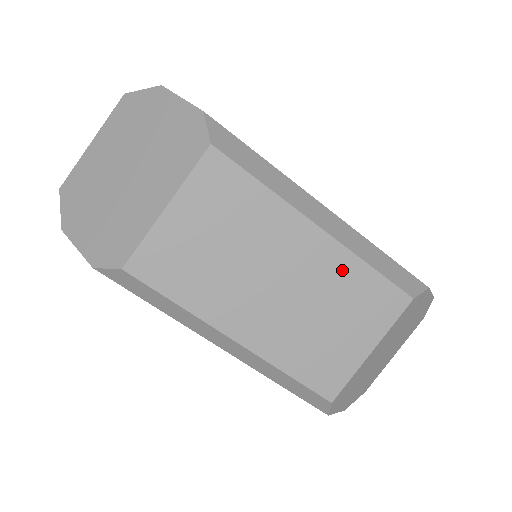
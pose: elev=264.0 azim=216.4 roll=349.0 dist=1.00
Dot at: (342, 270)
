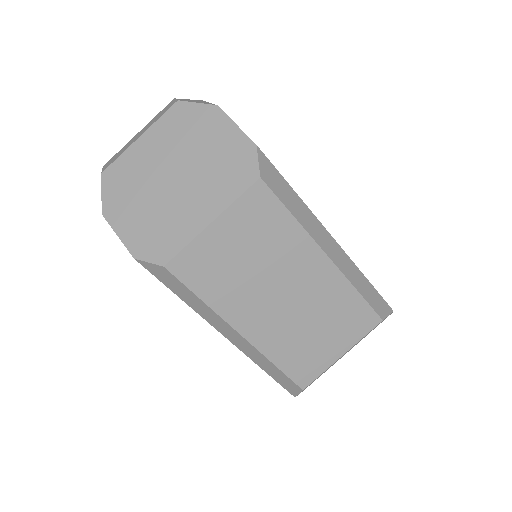
Dot at: (336, 292)
